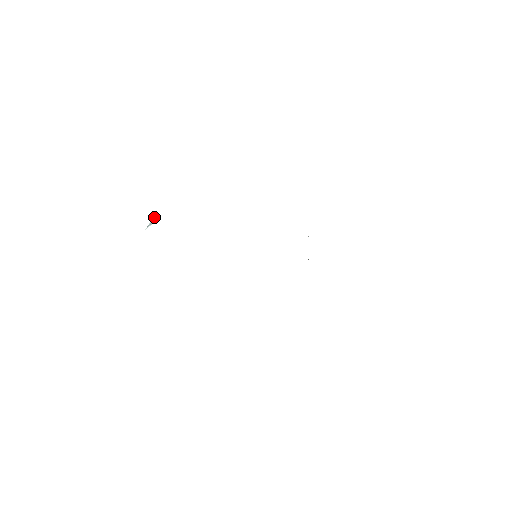
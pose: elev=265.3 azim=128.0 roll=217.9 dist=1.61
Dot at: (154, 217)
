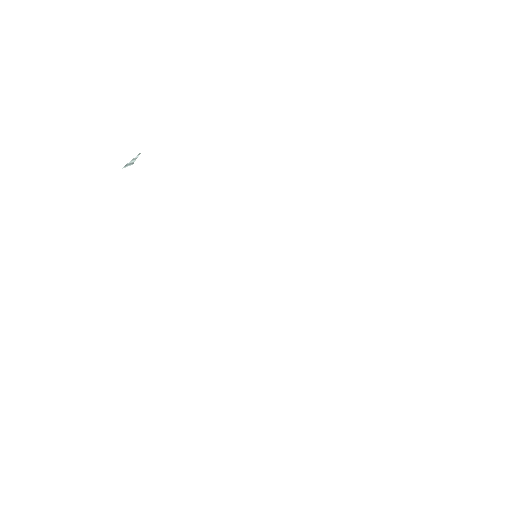
Dot at: (138, 156)
